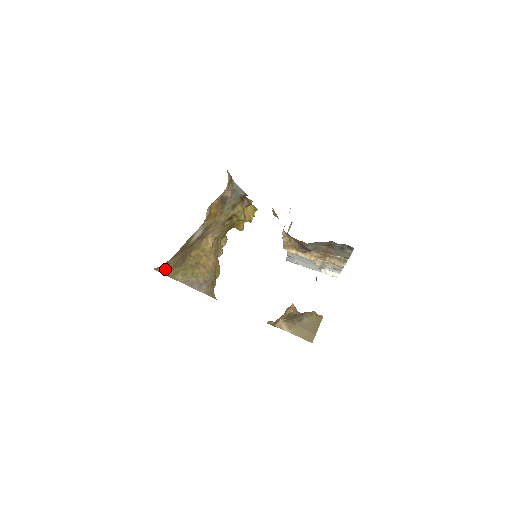
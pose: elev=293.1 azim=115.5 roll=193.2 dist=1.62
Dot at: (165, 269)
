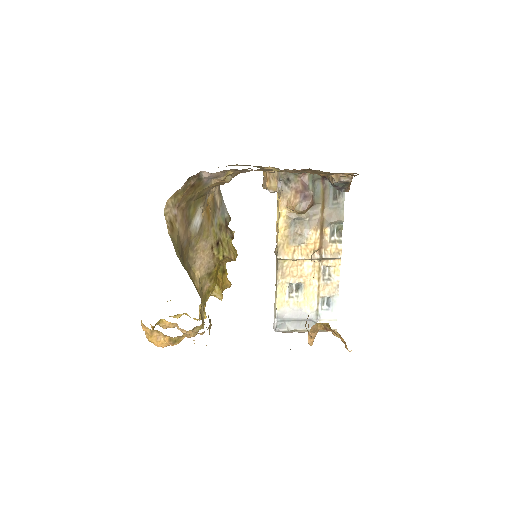
Dot at: (171, 229)
